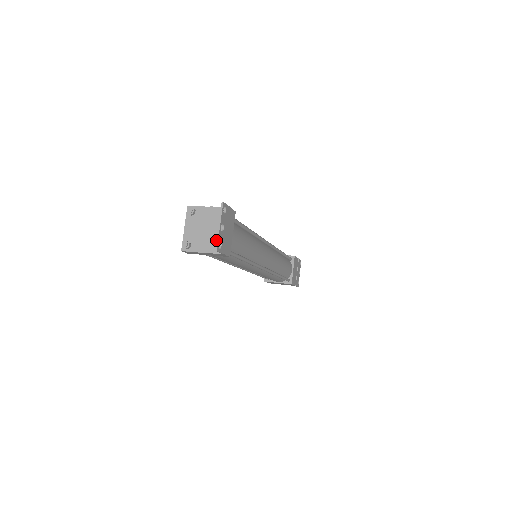
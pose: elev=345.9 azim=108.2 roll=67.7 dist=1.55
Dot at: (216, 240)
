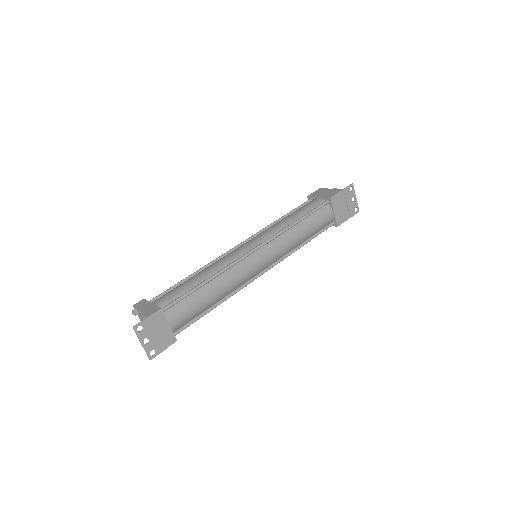
Dot at: occluded
